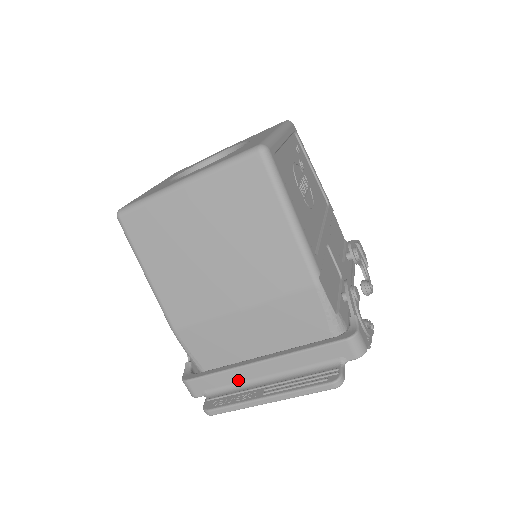
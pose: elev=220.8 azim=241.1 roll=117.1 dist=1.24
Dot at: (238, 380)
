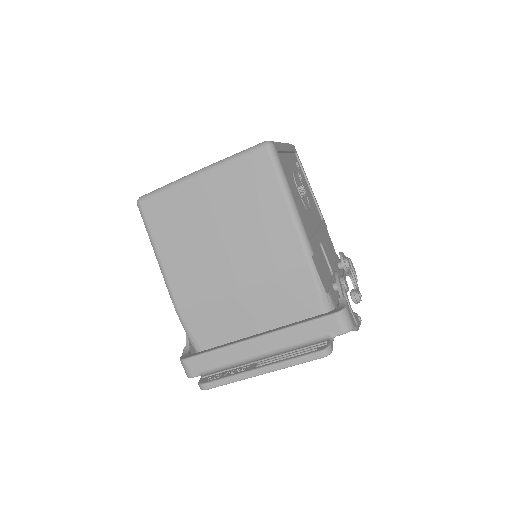
Dot at: (233, 358)
